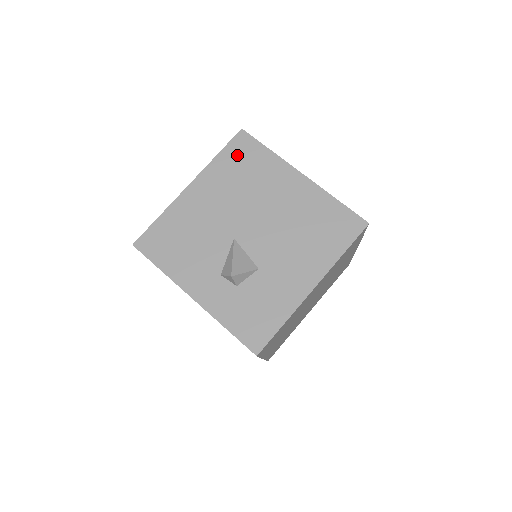
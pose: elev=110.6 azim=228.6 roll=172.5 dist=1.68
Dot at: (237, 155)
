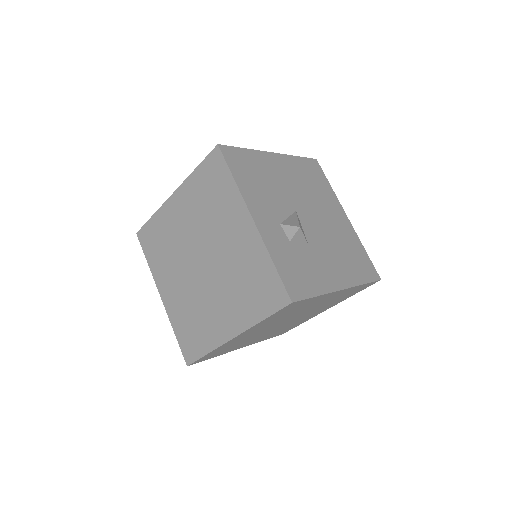
Dot at: (310, 169)
